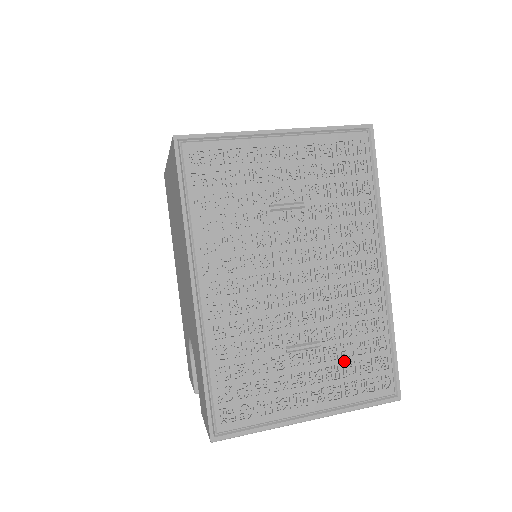
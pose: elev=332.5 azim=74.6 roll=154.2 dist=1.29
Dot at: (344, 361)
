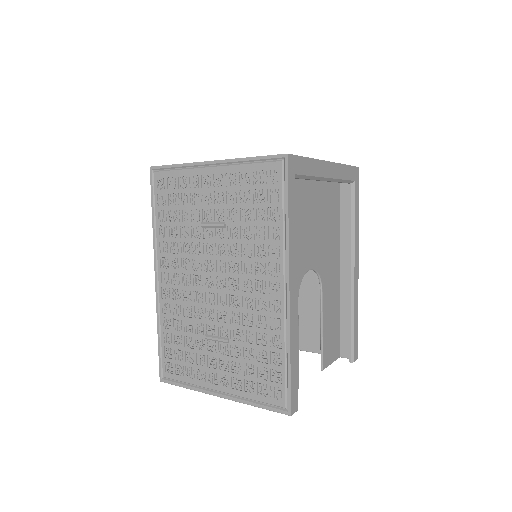
Dot at: (246, 362)
